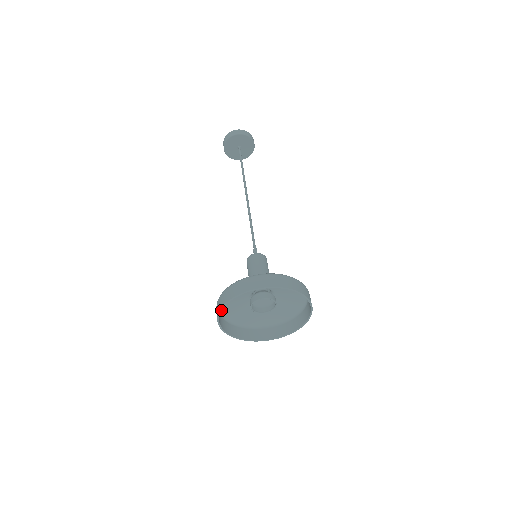
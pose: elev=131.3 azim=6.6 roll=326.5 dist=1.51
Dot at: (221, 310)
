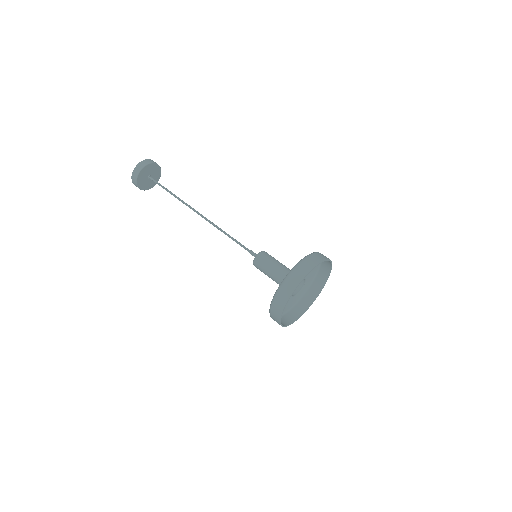
Dot at: occluded
